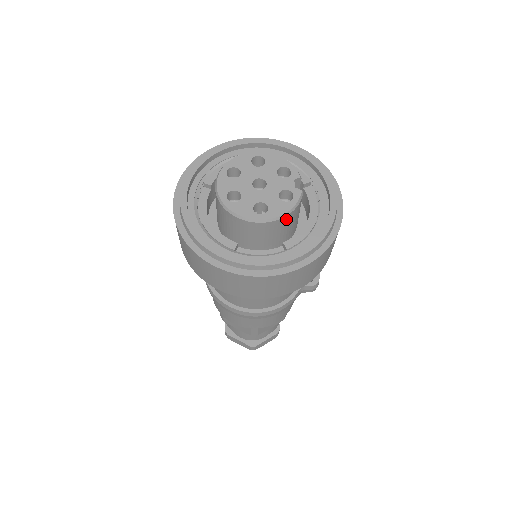
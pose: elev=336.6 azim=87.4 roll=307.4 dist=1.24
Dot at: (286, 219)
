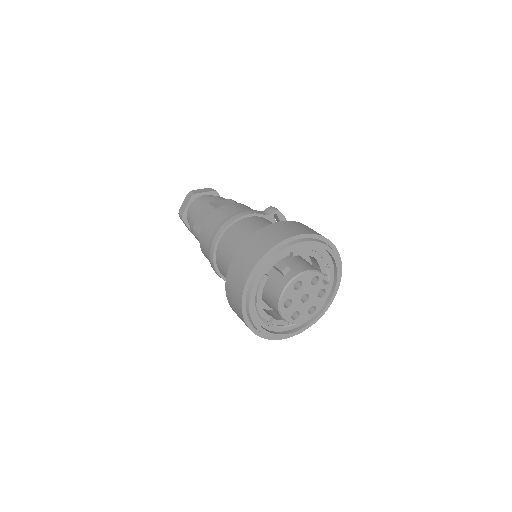
Dot at: occluded
